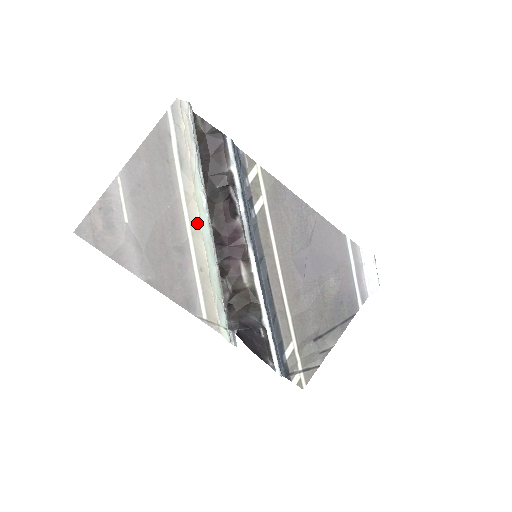
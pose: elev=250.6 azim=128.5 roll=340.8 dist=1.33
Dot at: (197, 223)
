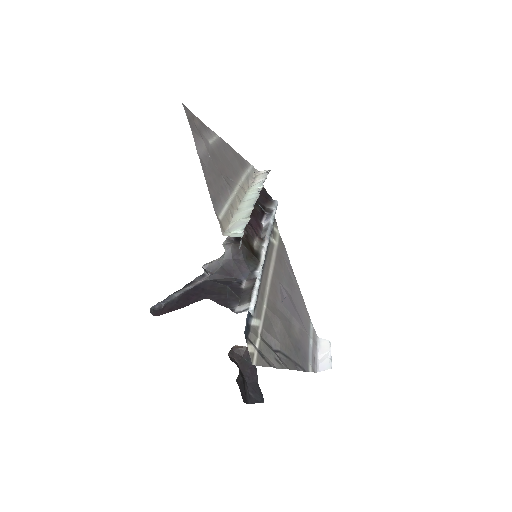
Dot at: (242, 195)
